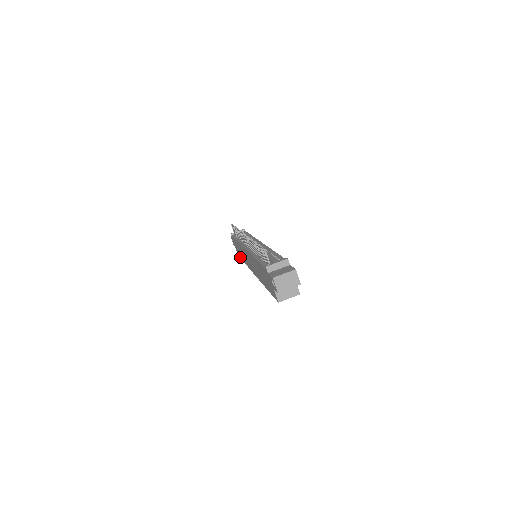
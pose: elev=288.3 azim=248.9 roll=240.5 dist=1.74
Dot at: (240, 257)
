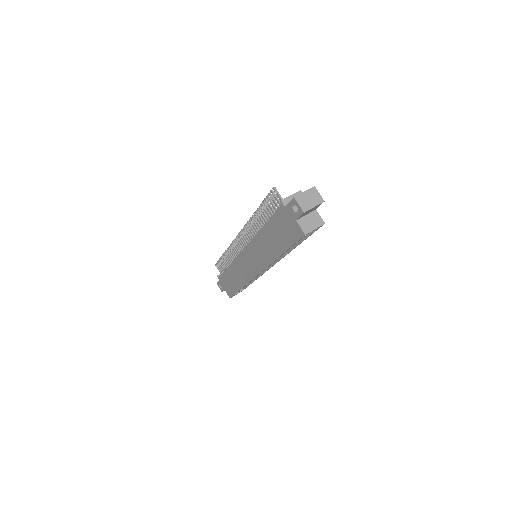
Dot at: (234, 292)
